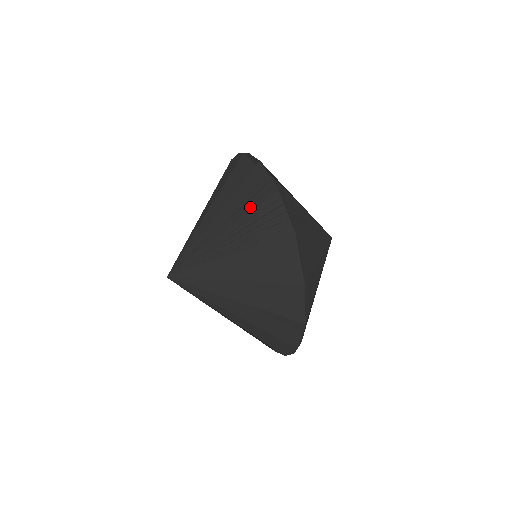
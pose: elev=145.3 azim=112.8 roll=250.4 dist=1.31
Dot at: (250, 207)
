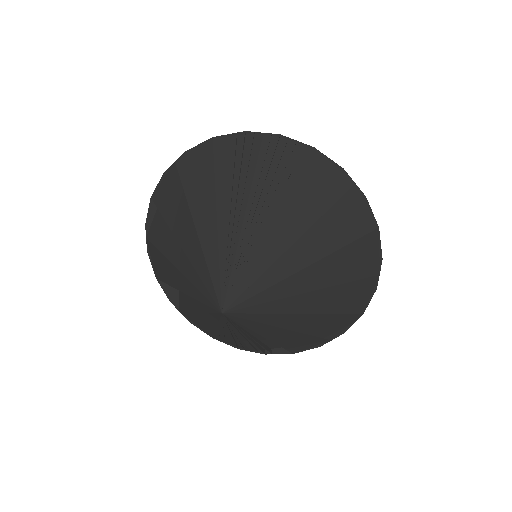
Dot at: (249, 168)
